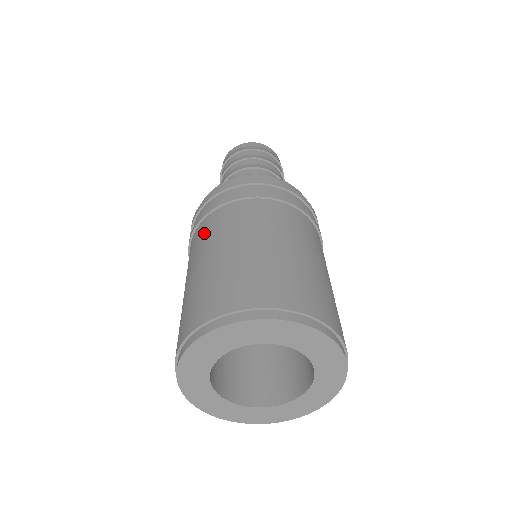
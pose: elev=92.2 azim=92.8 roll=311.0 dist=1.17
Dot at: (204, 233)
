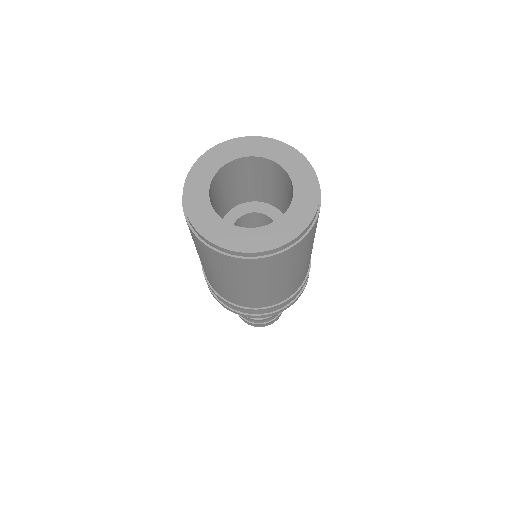
Dot at: occluded
